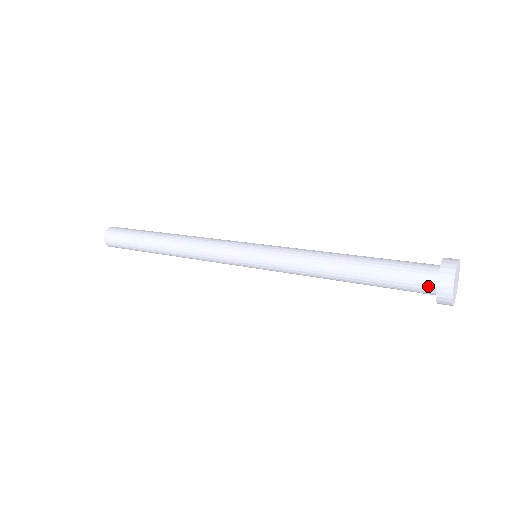
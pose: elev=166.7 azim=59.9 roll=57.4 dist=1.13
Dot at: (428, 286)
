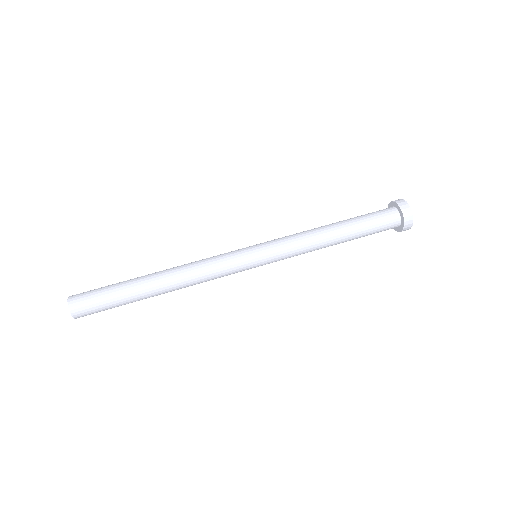
Dot at: (395, 224)
